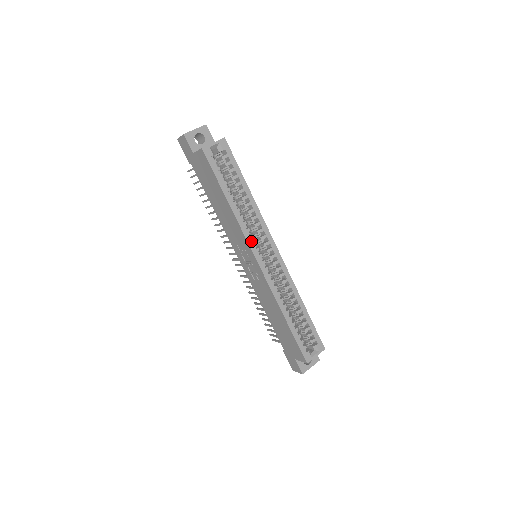
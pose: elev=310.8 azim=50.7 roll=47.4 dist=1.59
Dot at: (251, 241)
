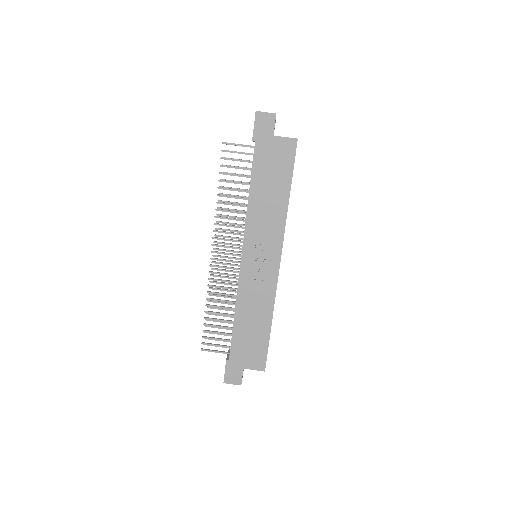
Dot at: occluded
